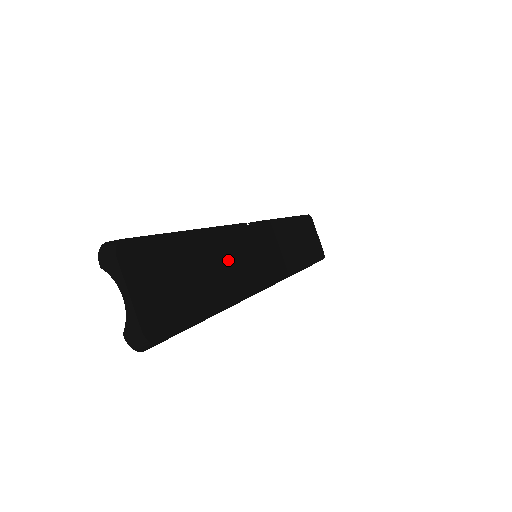
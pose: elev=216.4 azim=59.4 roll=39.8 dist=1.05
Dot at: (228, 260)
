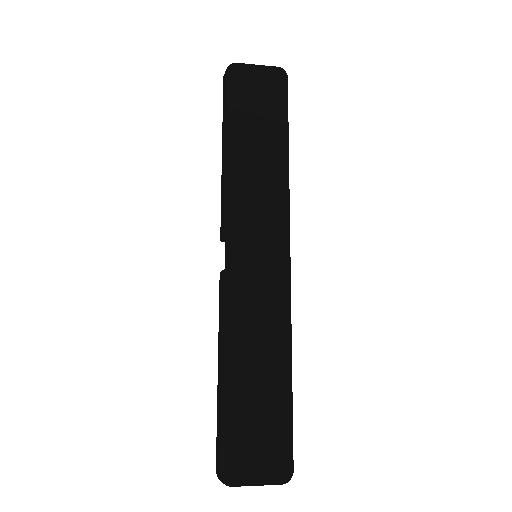
Dot at: (254, 335)
